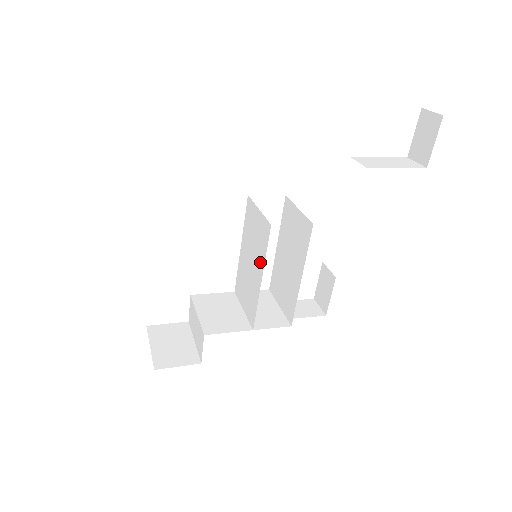
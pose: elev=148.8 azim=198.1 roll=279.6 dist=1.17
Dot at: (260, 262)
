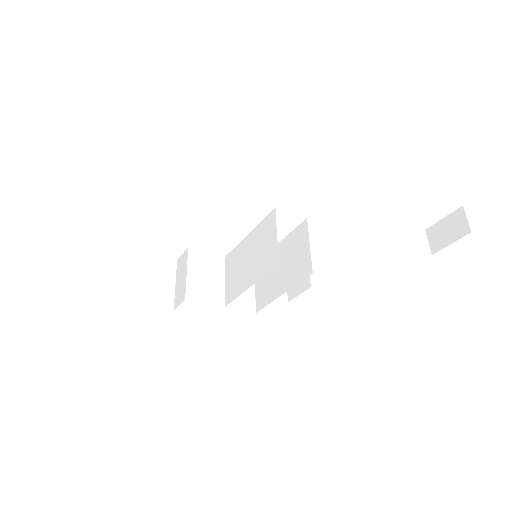
Dot at: (256, 274)
